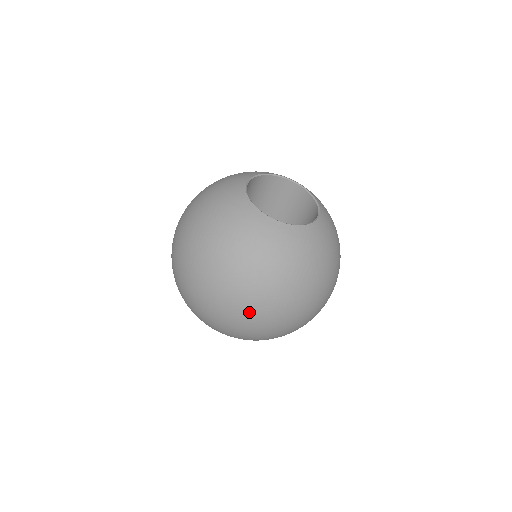
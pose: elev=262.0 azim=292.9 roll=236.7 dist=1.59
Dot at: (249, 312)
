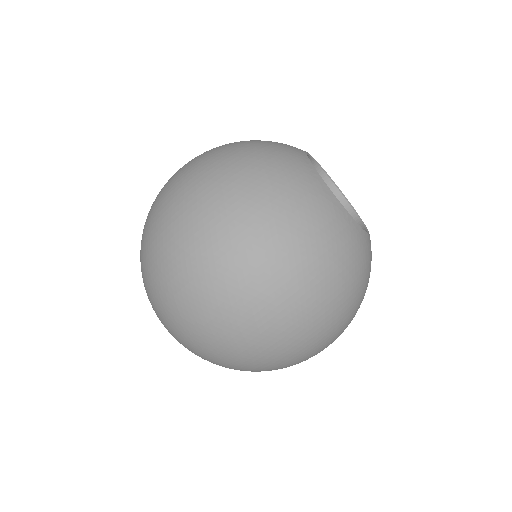
Dot at: (241, 282)
